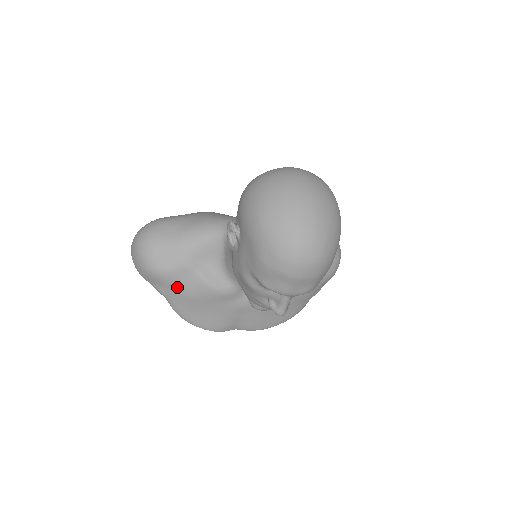
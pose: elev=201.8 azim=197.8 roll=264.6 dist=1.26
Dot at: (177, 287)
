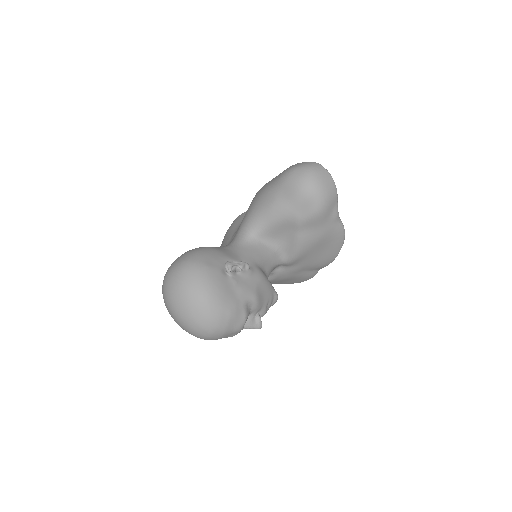
Dot at: occluded
